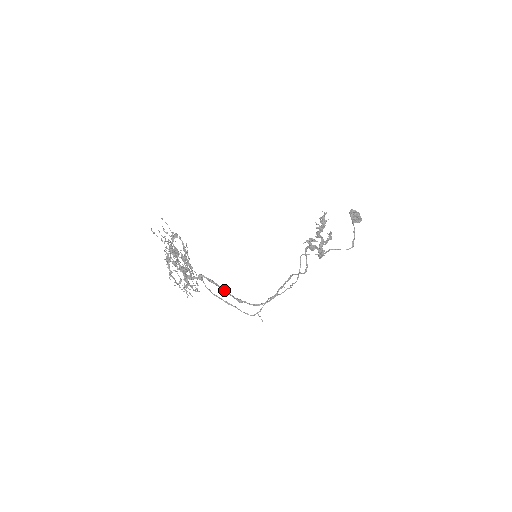
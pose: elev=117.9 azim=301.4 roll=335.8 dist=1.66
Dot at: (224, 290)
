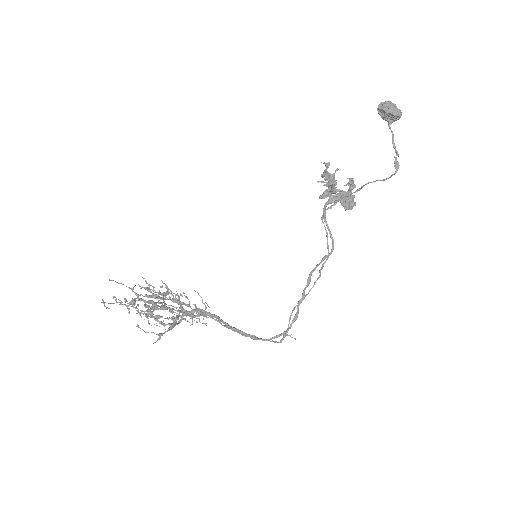
Dot at: (230, 327)
